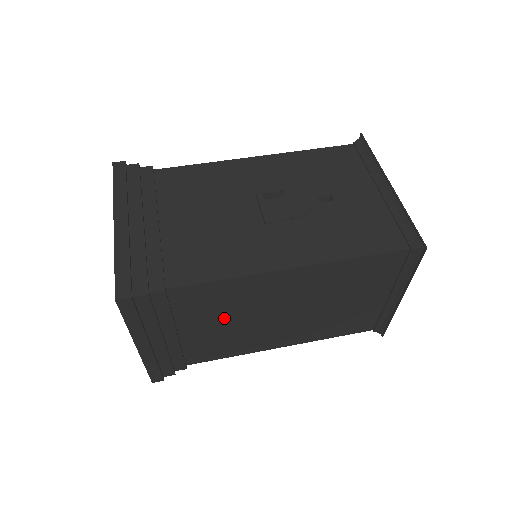
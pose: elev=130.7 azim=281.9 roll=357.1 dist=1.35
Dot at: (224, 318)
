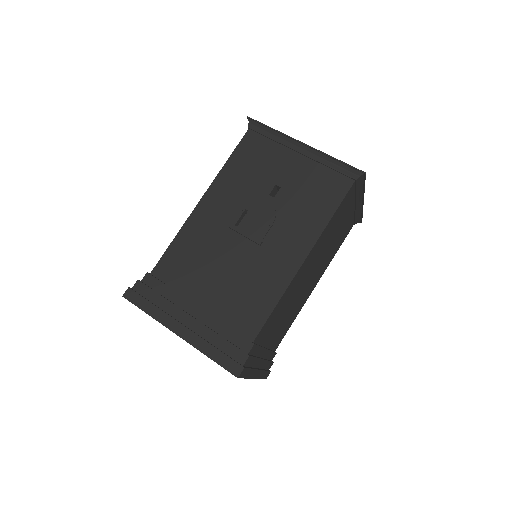
Dot at: (283, 315)
